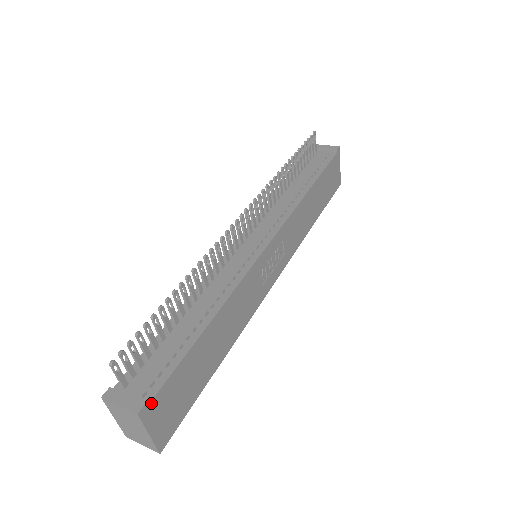
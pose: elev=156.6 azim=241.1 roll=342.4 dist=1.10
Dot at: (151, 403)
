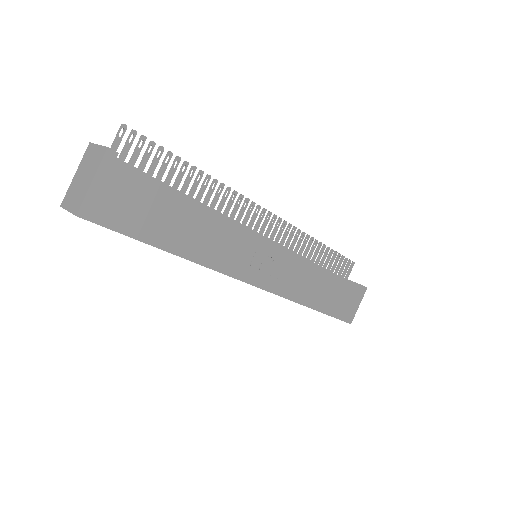
Dot at: (120, 162)
